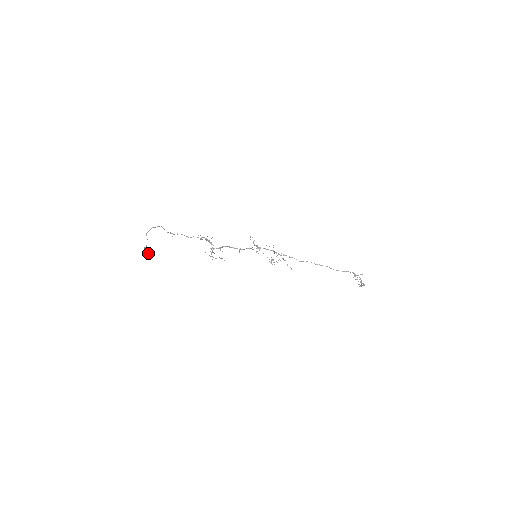
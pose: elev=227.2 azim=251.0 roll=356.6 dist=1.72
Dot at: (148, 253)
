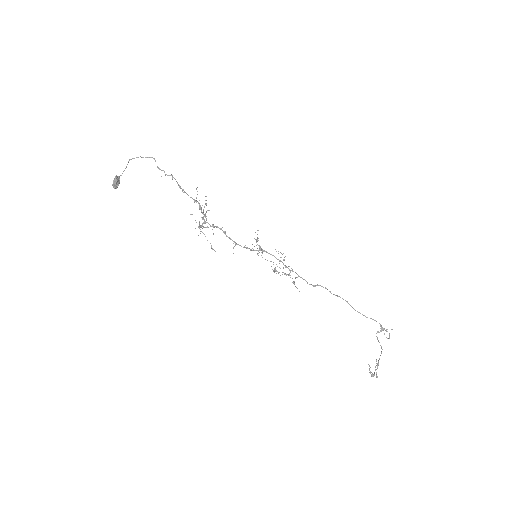
Dot at: (117, 187)
